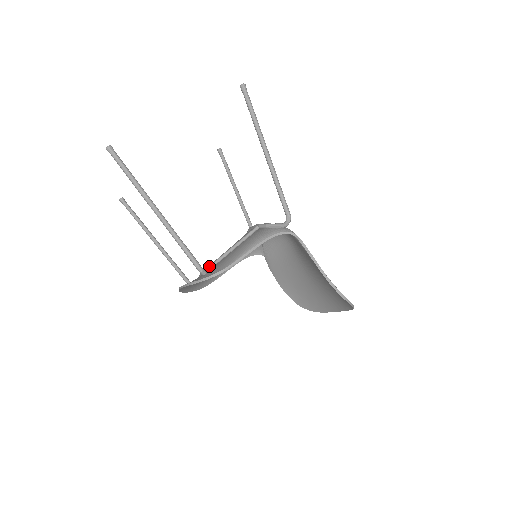
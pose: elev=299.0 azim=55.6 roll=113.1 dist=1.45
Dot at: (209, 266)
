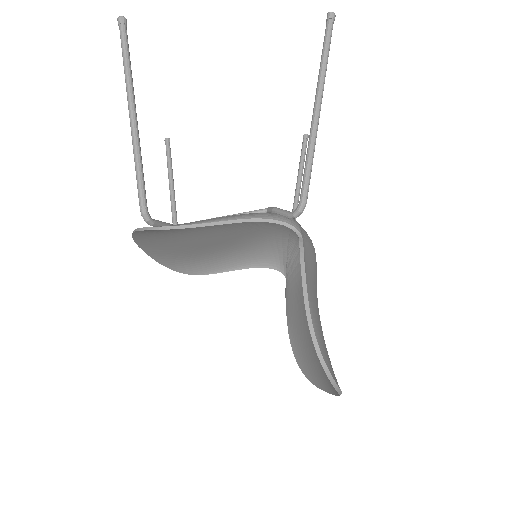
Dot at: occluded
